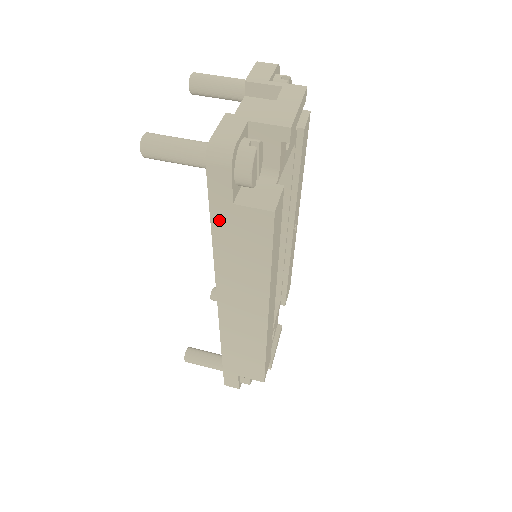
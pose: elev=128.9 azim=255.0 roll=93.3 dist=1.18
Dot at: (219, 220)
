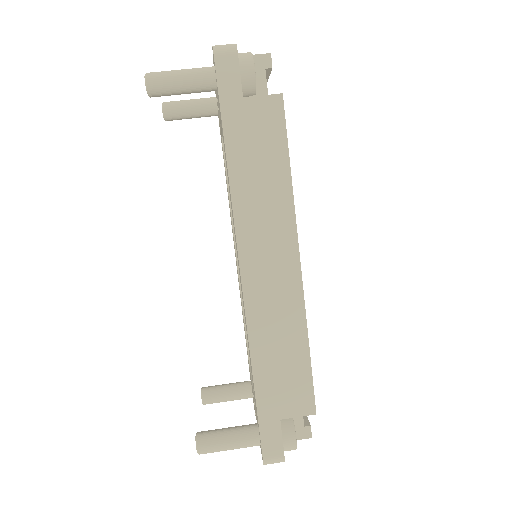
Dot at: (231, 124)
